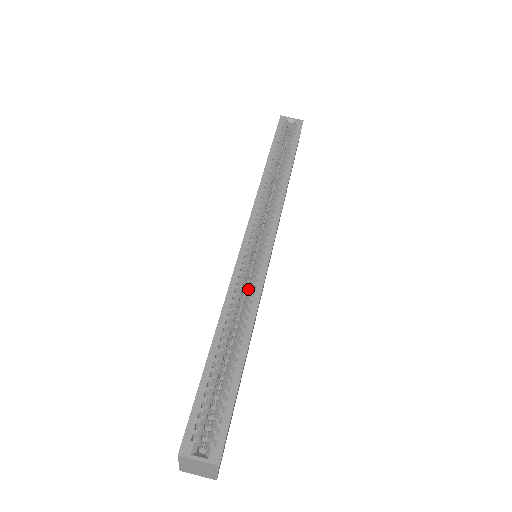
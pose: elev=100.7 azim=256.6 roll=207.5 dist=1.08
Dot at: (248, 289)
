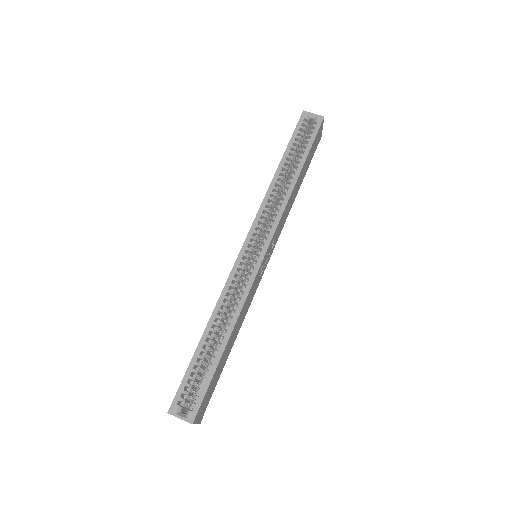
Dot at: occluded
